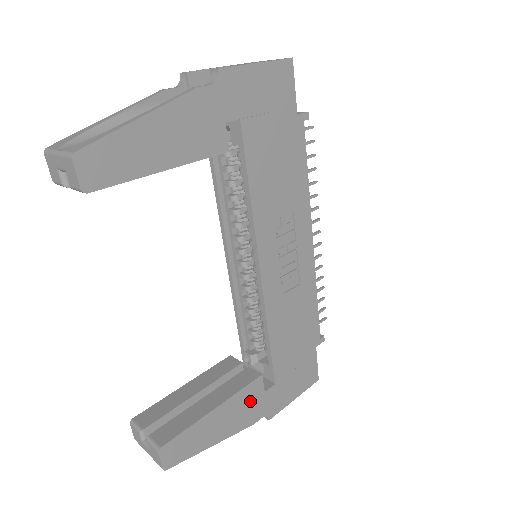
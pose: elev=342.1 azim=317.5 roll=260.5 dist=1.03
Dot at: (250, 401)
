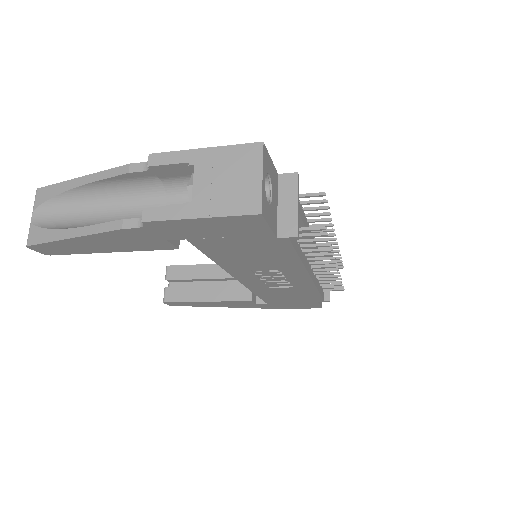
Dot at: (241, 304)
